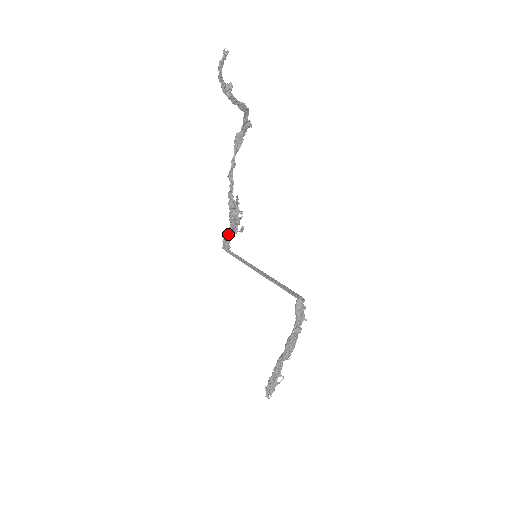
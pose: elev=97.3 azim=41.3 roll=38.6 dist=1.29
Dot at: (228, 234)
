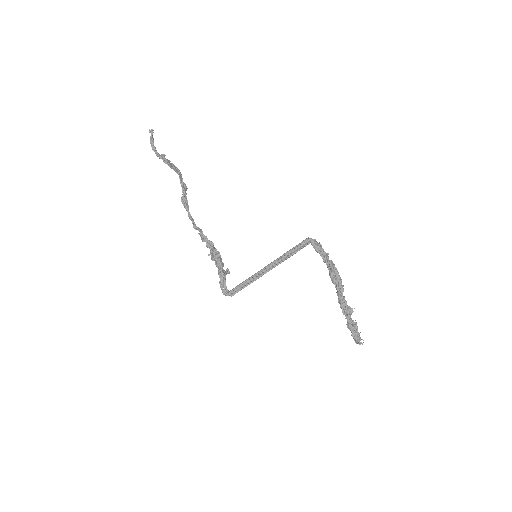
Dot at: (221, 277)
